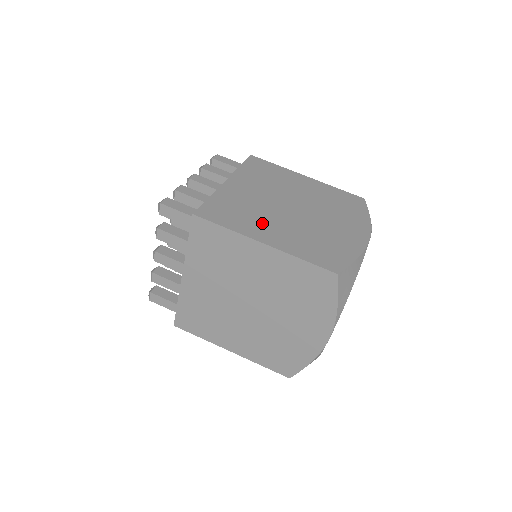
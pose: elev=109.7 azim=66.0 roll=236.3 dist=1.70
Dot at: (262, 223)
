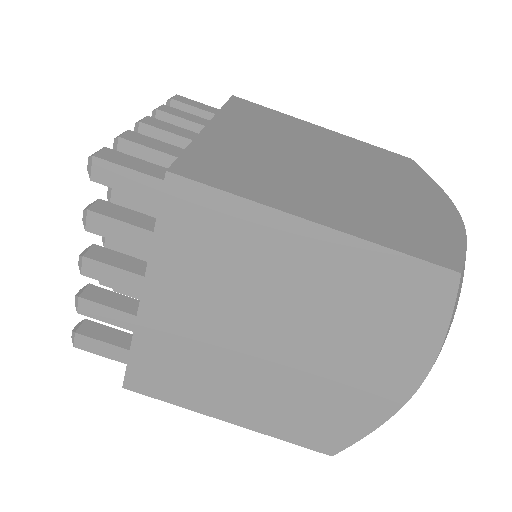
Dot at: (296, 188)
